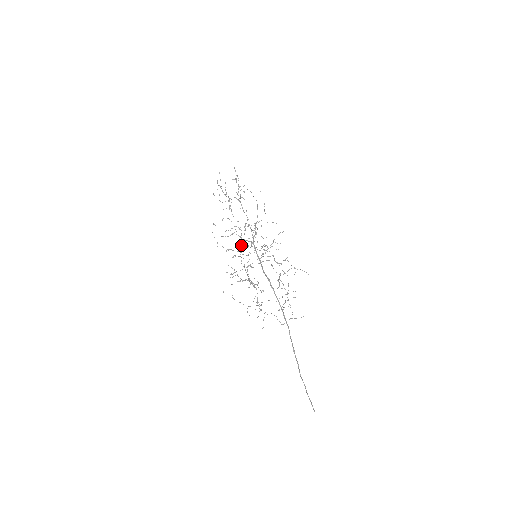
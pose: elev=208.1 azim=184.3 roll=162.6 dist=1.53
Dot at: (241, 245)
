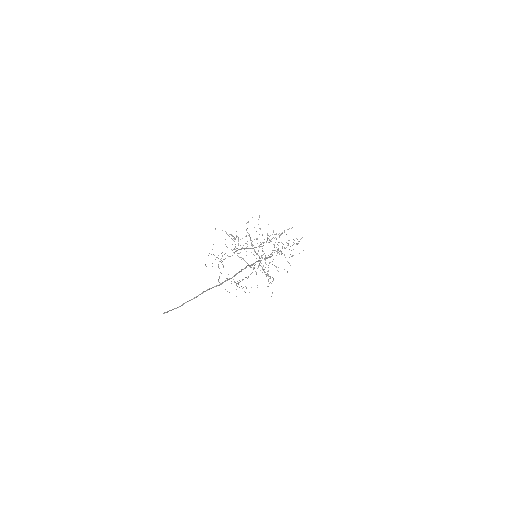
Dot at: (255, 247)
